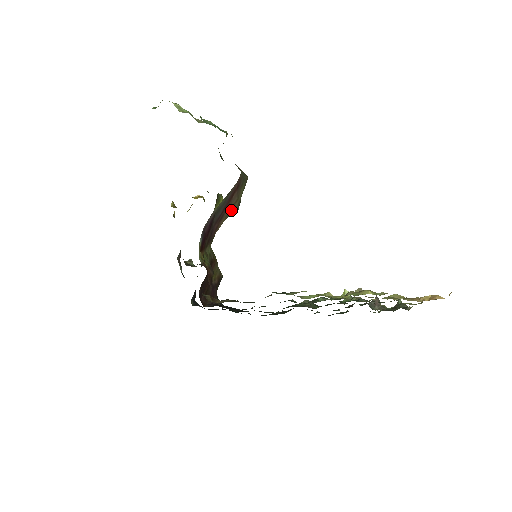
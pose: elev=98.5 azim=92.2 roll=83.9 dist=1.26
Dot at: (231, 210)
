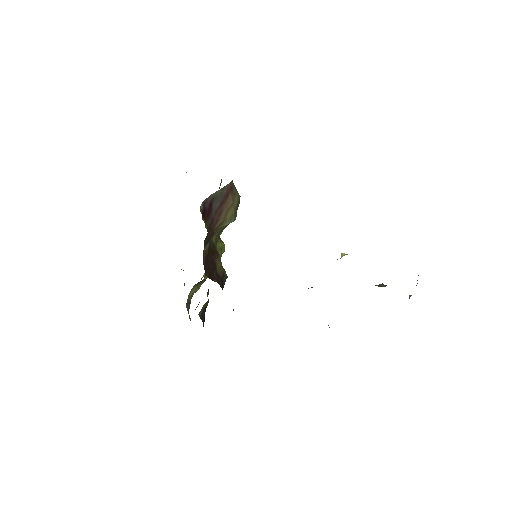
Dot at: (228, 213)
